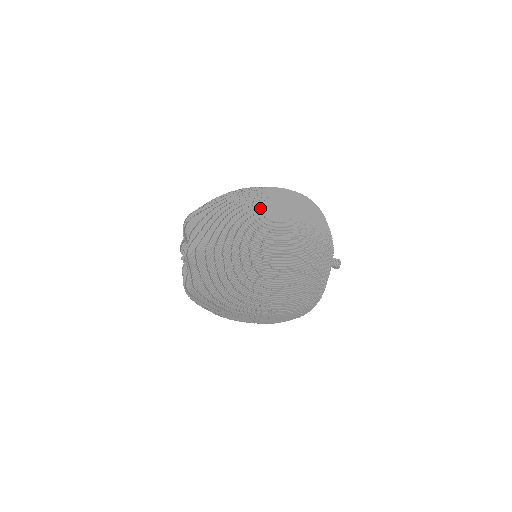
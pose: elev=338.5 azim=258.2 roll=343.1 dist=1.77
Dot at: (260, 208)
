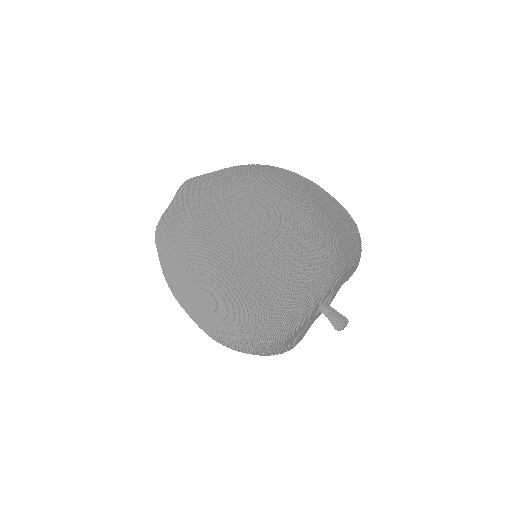
Dot at: (279, 169)
